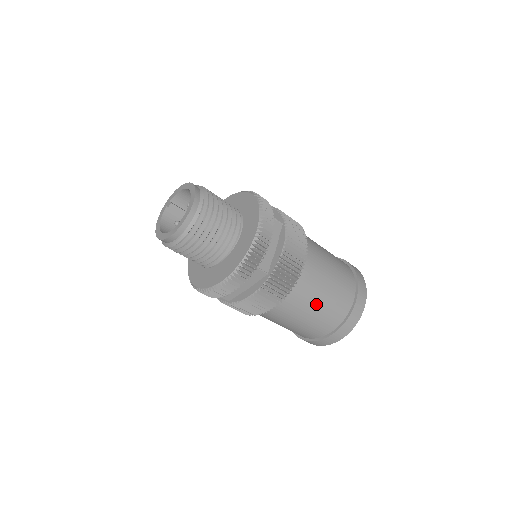
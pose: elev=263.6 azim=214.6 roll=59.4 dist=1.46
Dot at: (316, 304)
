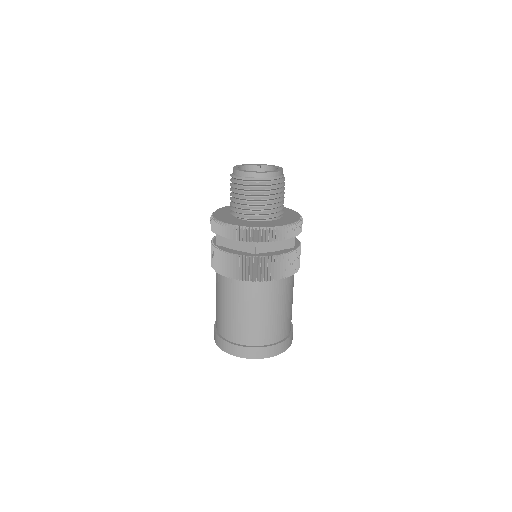
Dot at: (252, 312)
